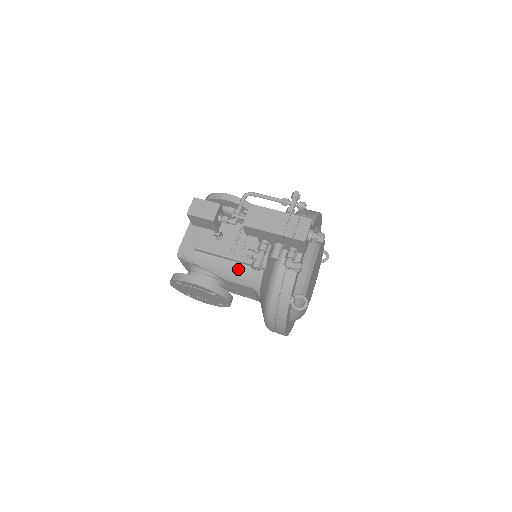
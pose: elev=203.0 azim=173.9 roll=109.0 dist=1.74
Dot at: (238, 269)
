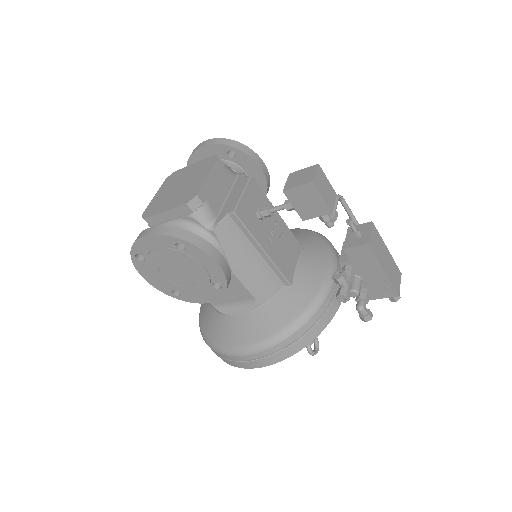
Dot at: (261, 269)
